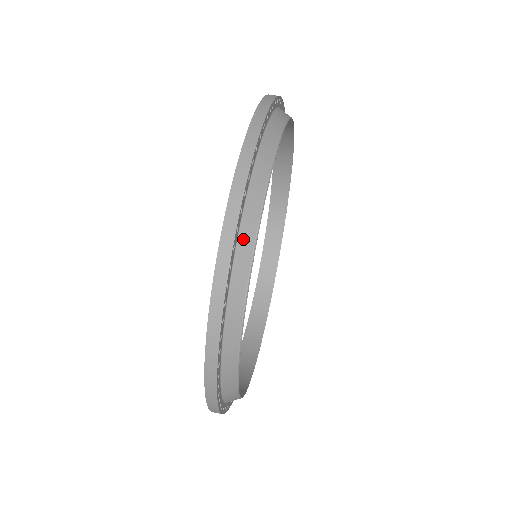
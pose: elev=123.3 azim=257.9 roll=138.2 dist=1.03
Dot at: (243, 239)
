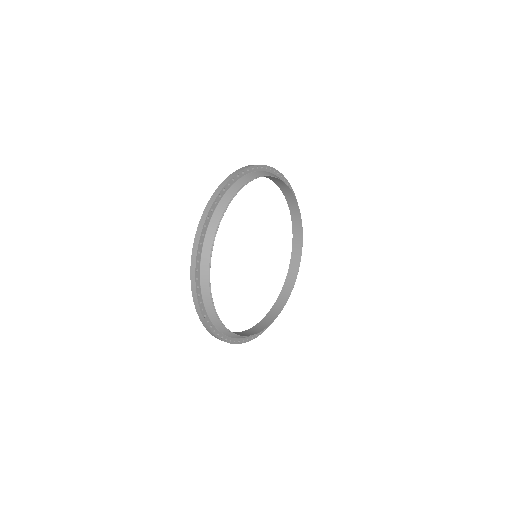
Dot at: (205, 248)
